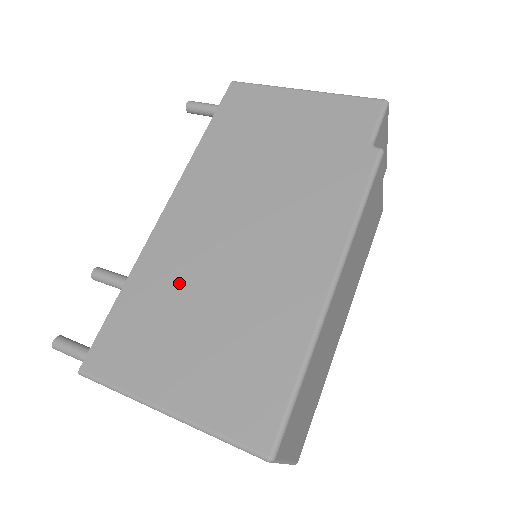
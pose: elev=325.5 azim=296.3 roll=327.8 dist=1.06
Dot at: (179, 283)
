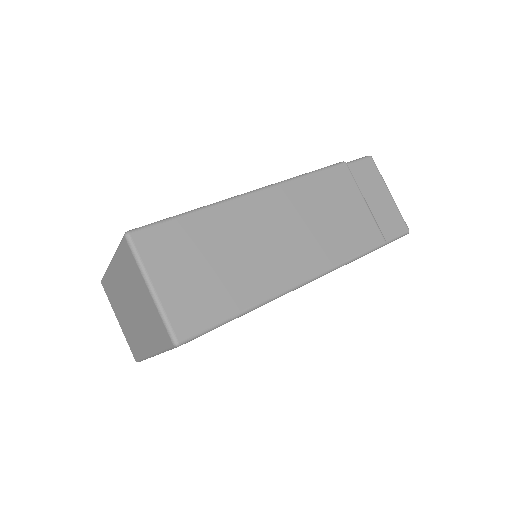
Dot at: occluded
